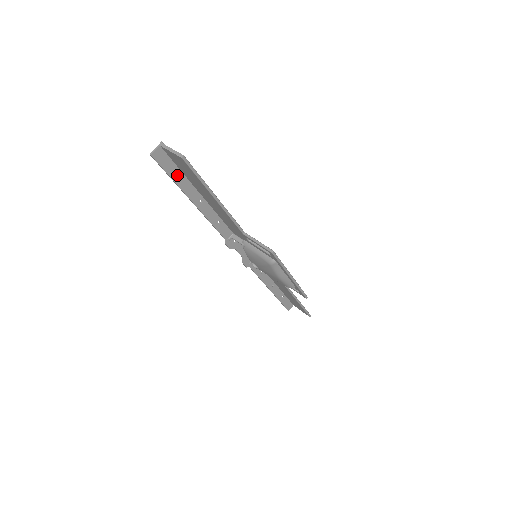
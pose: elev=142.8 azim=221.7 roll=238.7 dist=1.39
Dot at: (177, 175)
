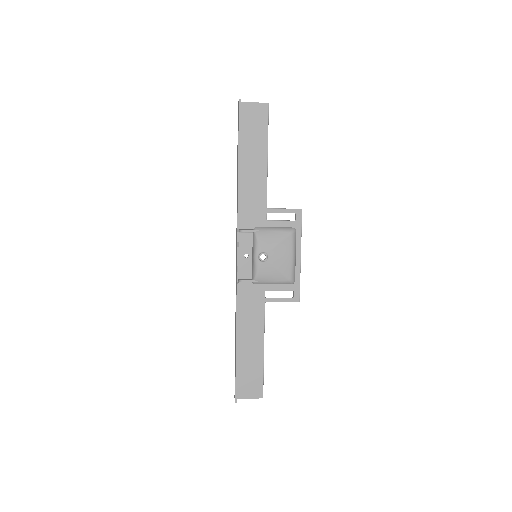
Dot at: (240, 132)
